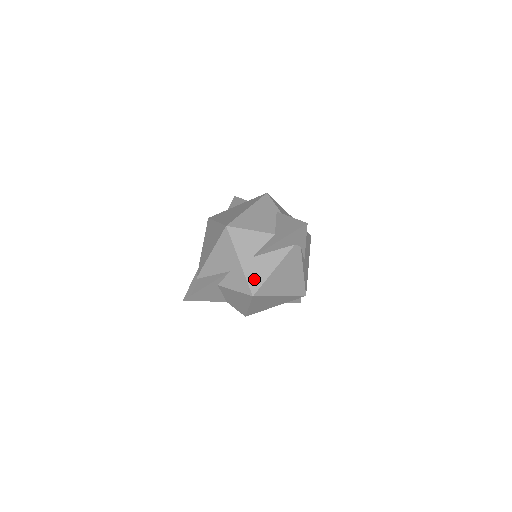
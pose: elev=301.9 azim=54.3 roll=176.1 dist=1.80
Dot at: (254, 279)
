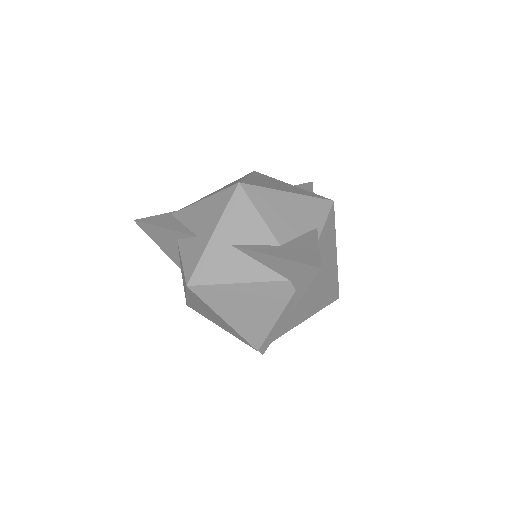
Dot at: (207, 269)
